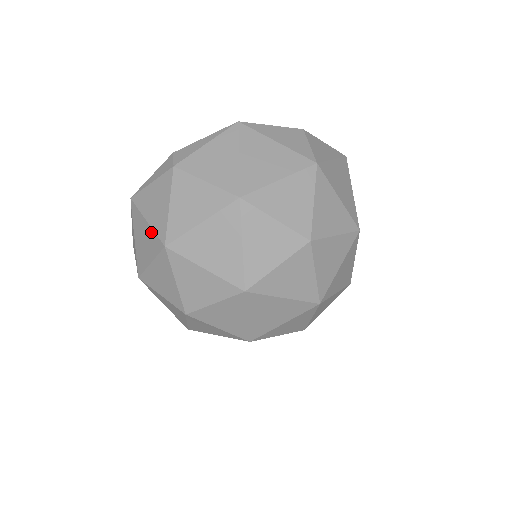
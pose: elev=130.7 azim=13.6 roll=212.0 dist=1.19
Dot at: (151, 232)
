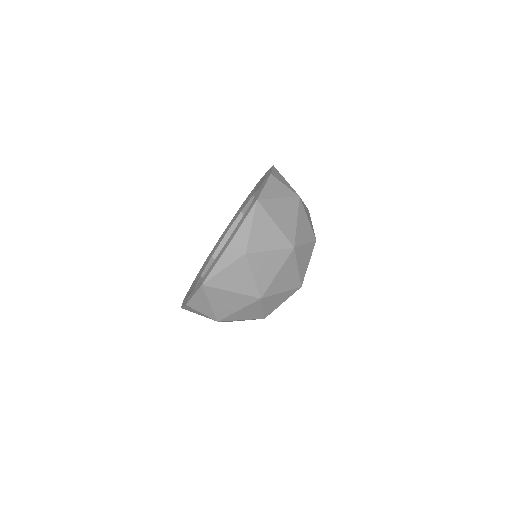
Dot at: (240, 296)
